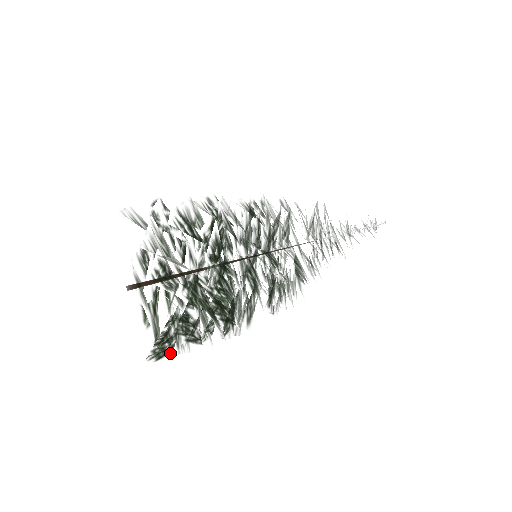
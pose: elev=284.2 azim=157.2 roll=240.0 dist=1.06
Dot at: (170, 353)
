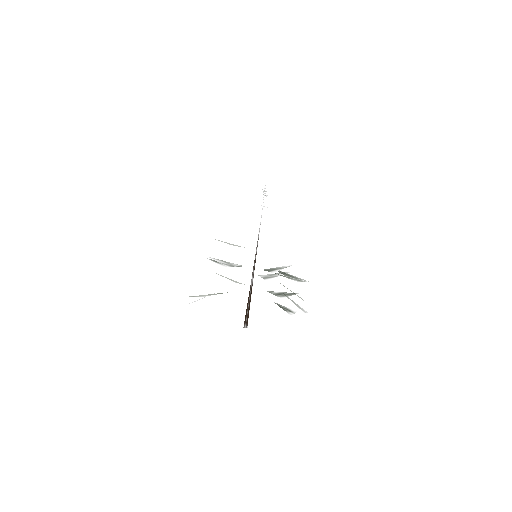
Dot at: occluded
